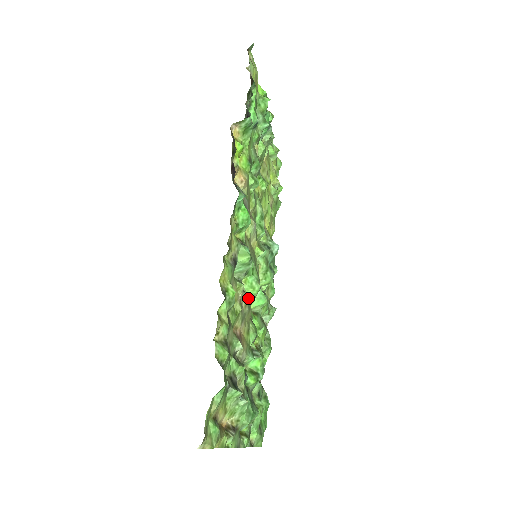
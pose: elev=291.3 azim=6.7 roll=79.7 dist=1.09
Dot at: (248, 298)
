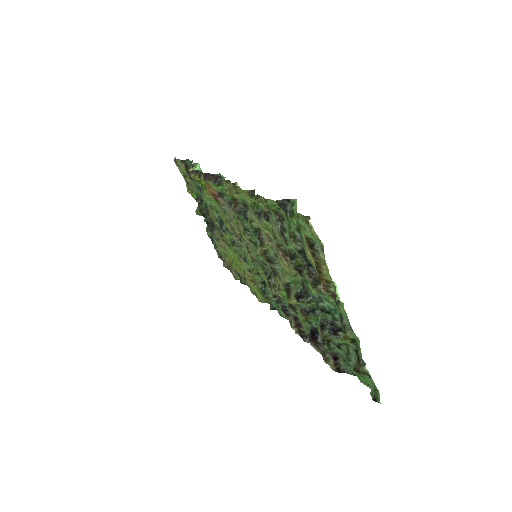
Dot at: (271, 252)
